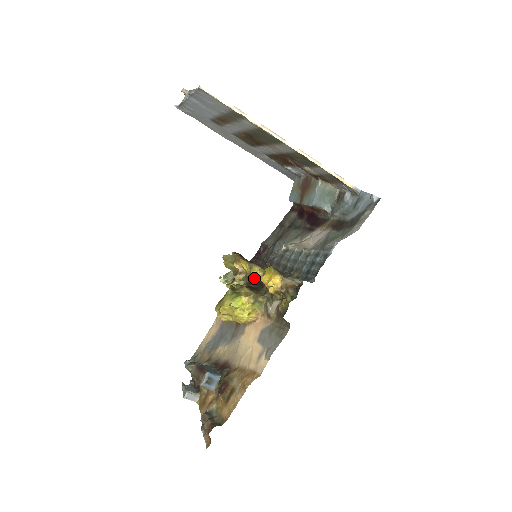
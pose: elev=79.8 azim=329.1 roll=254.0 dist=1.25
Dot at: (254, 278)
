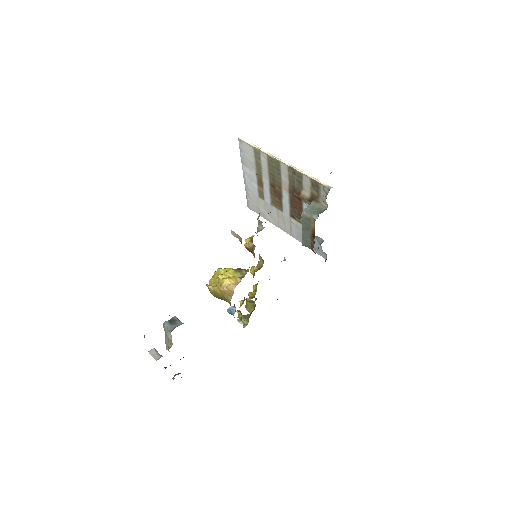
Dot at: occluded
